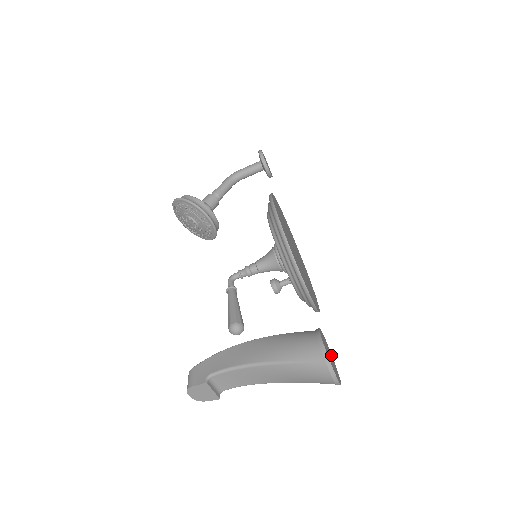
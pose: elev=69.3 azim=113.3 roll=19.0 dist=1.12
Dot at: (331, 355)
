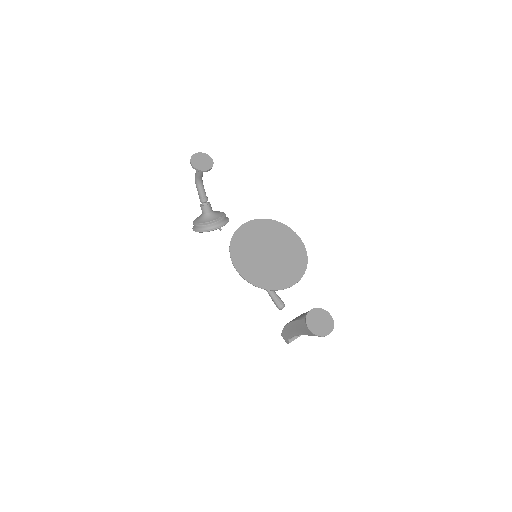
Dot at: (322, 313)
